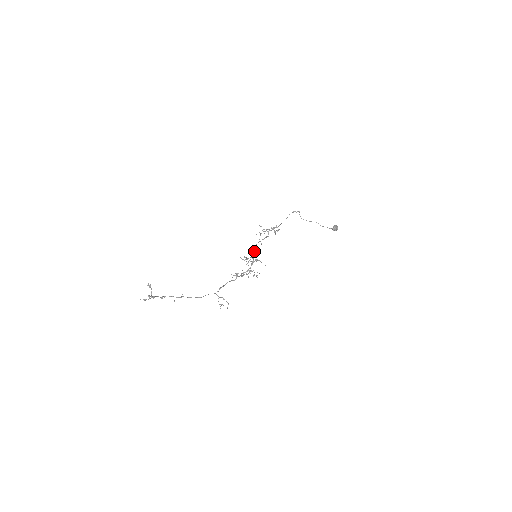
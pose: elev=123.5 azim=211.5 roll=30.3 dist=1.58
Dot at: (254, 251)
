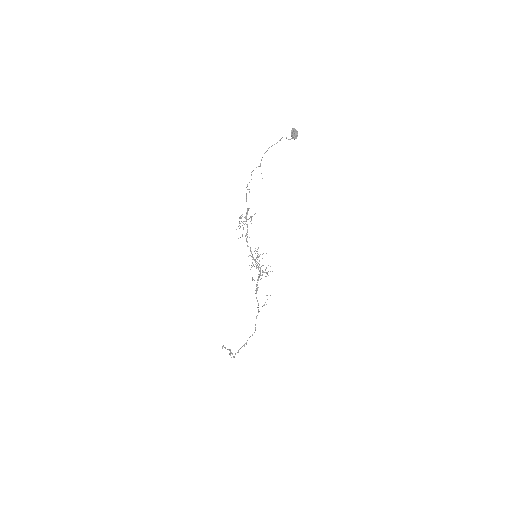
Dot at: occluded
